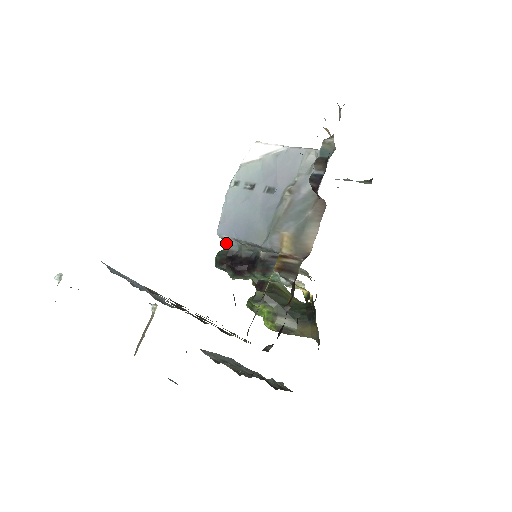
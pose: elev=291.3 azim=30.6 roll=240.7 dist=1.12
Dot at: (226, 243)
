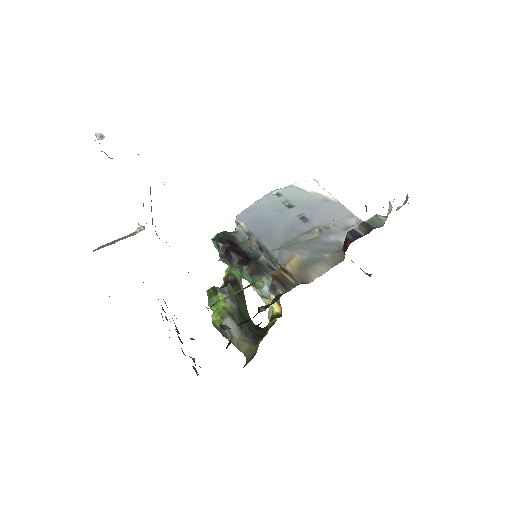
Dot at: (236, 229)
